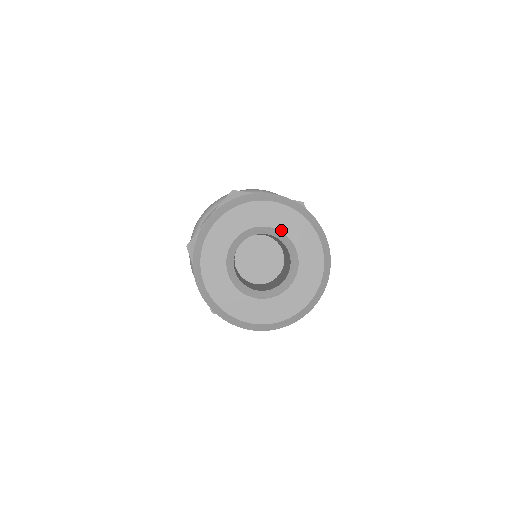
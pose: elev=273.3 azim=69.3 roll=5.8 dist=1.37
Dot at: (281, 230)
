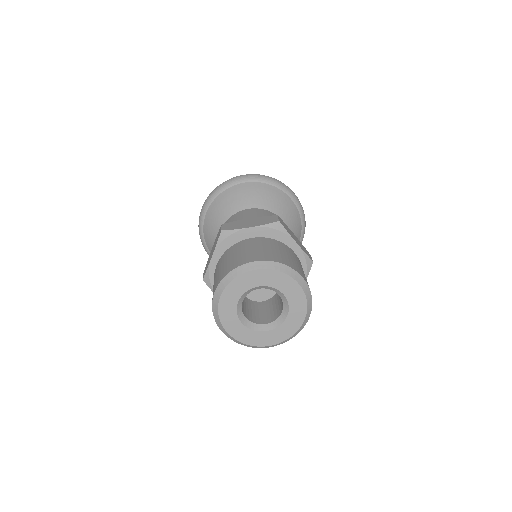
Dot at: (268, 286)
